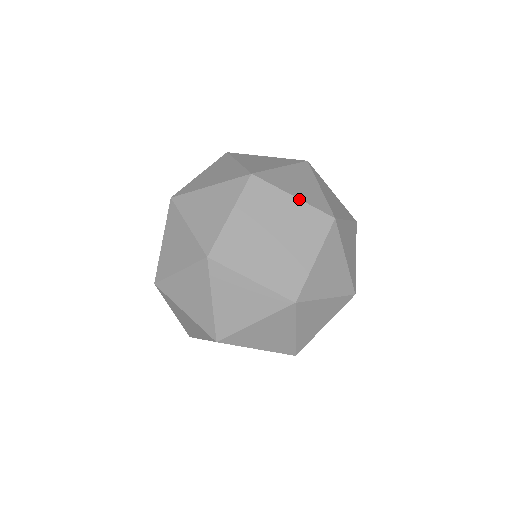
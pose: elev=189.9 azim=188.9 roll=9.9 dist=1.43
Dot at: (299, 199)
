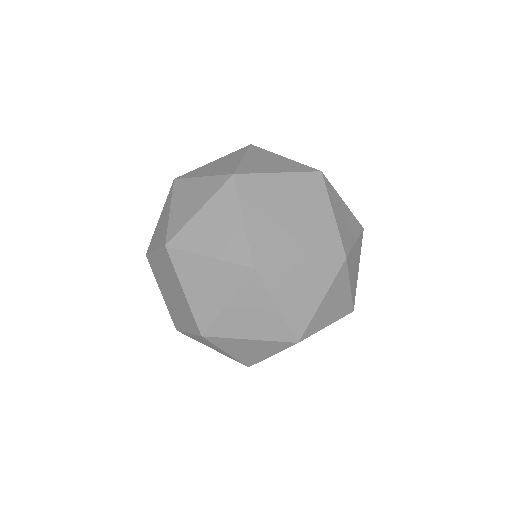
Dot at: (285, 172)
